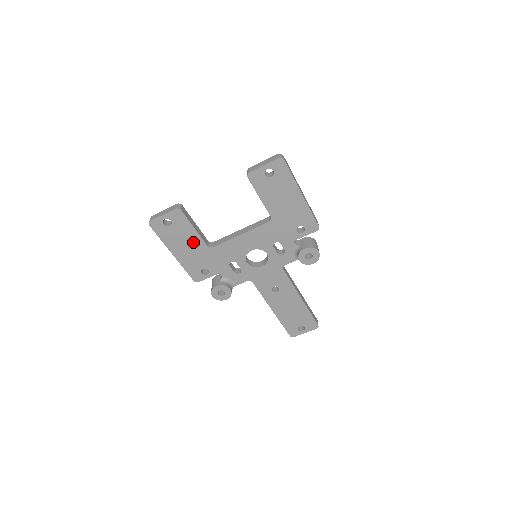
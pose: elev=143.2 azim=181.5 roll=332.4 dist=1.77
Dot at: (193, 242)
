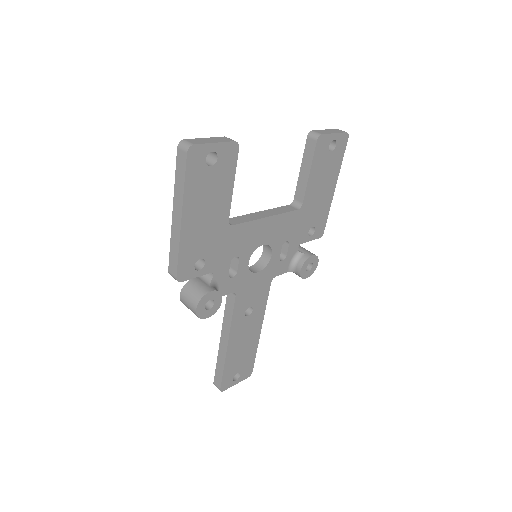
Dot at: (218, 208)
